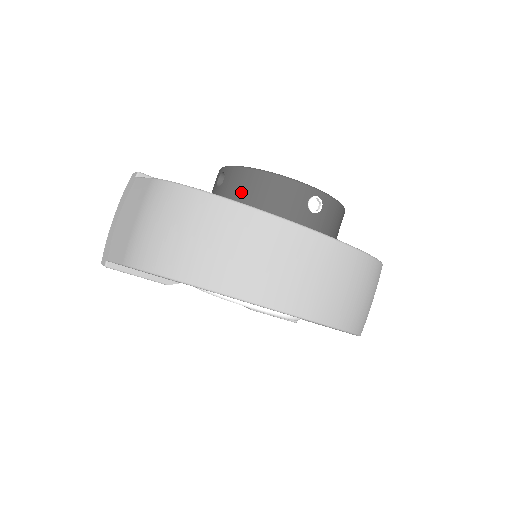
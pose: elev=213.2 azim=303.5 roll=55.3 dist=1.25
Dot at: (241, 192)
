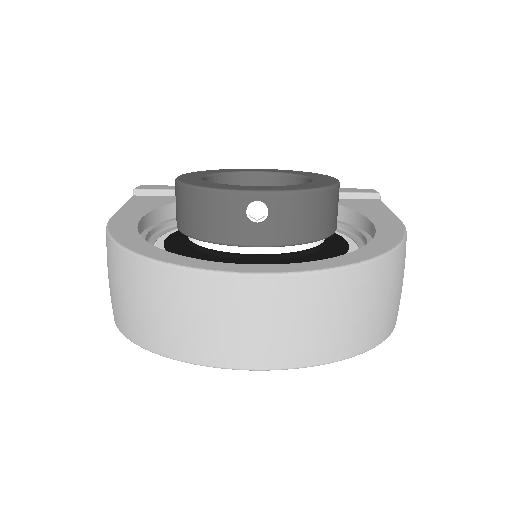
Dot at: (182, 214)
